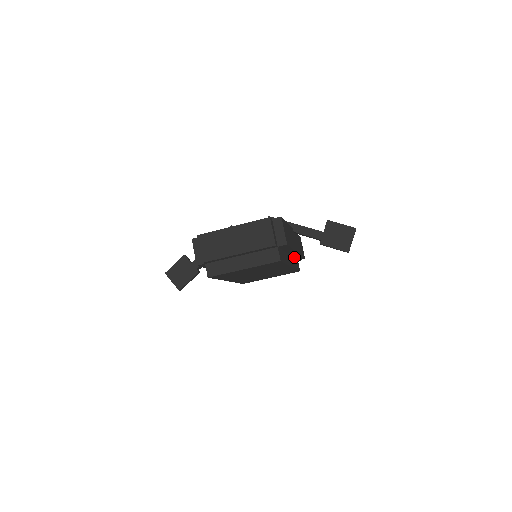
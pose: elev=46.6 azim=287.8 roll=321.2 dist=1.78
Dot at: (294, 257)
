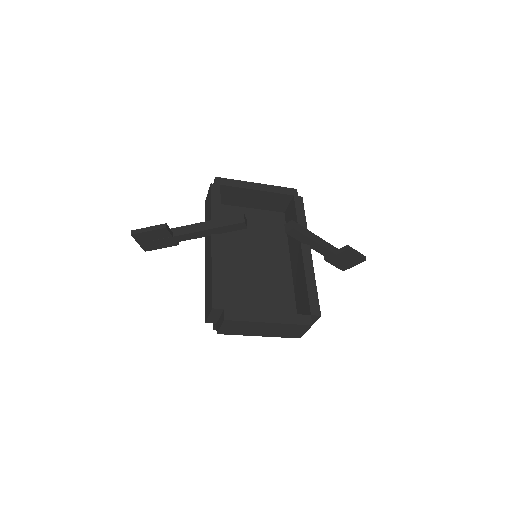
Dot at: (288, 237)
